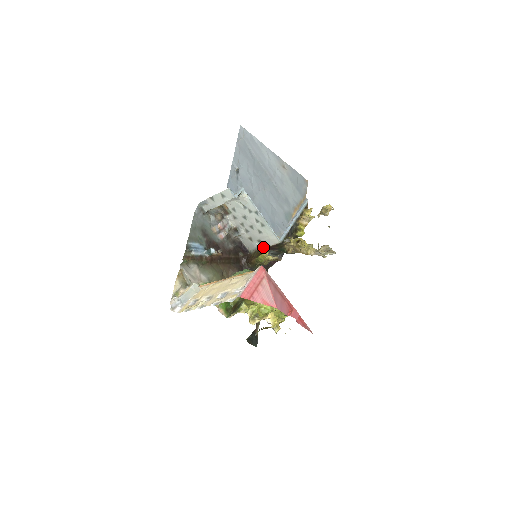
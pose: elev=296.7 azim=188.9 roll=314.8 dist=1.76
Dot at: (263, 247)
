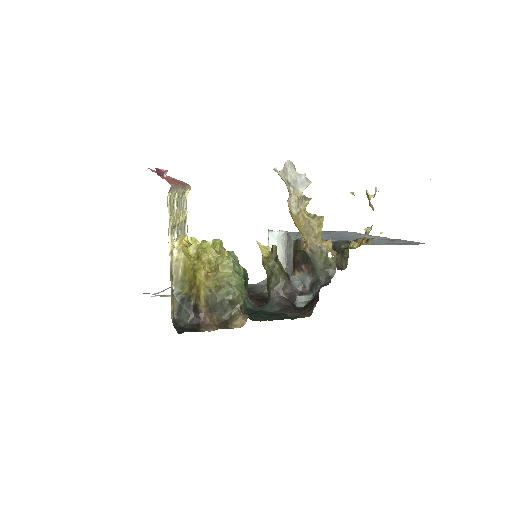
Dot at: (292, 272)
